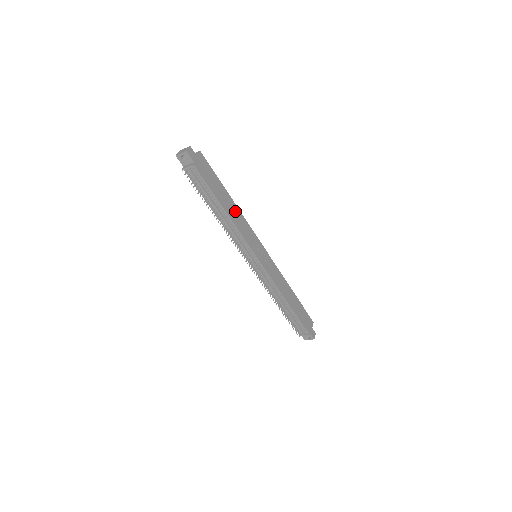
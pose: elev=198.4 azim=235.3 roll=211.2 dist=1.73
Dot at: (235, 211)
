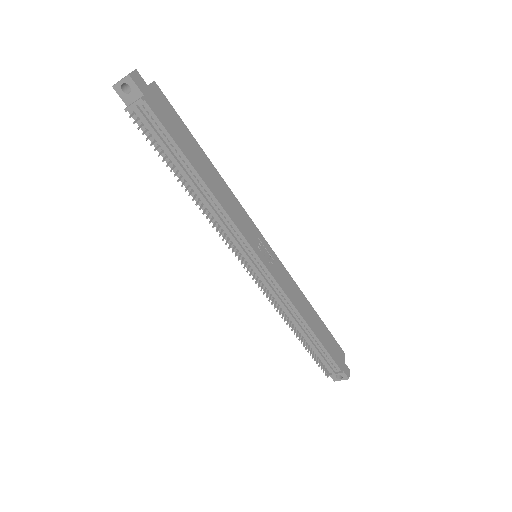
Dot at: (219, 183)
